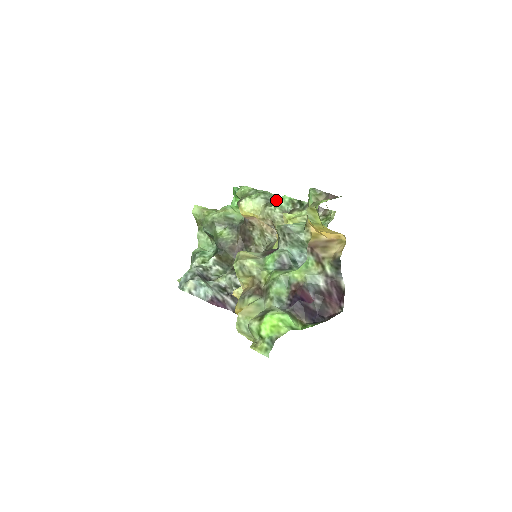
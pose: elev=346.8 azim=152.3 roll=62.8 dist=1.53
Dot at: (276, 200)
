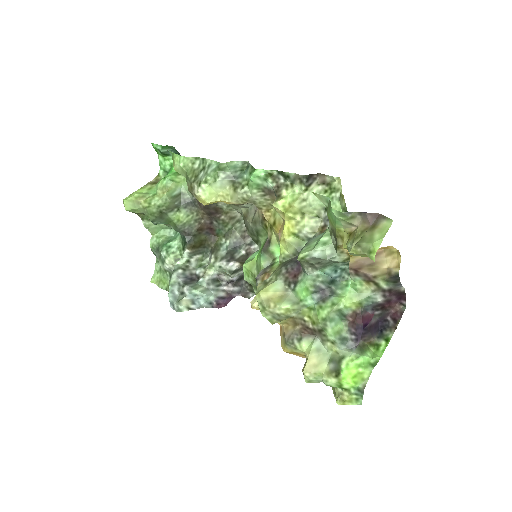
Dot at: (241, 172)
